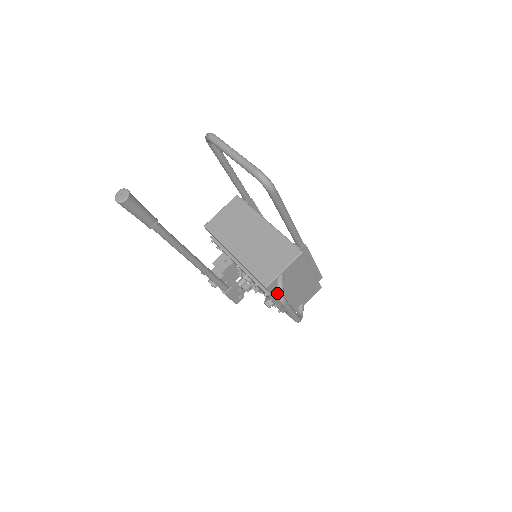
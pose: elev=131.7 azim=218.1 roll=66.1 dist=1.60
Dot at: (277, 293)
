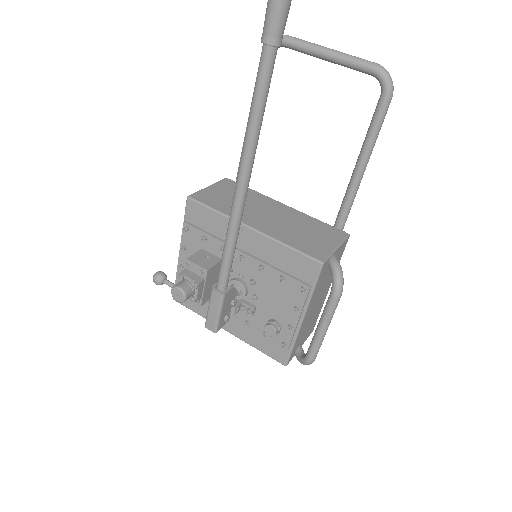
Dot at: (337, 275)
